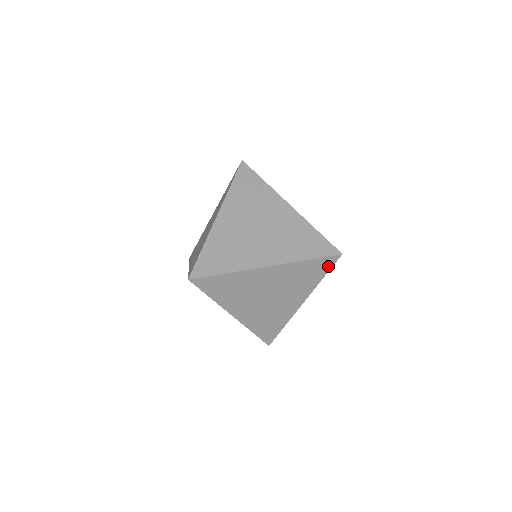
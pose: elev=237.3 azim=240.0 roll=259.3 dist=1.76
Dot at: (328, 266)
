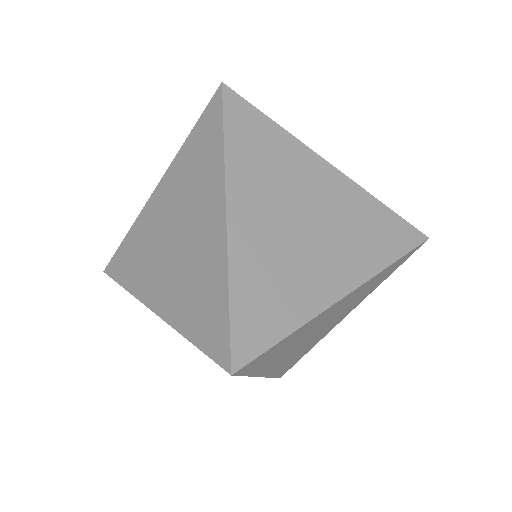
Dot at: (404, 260)
